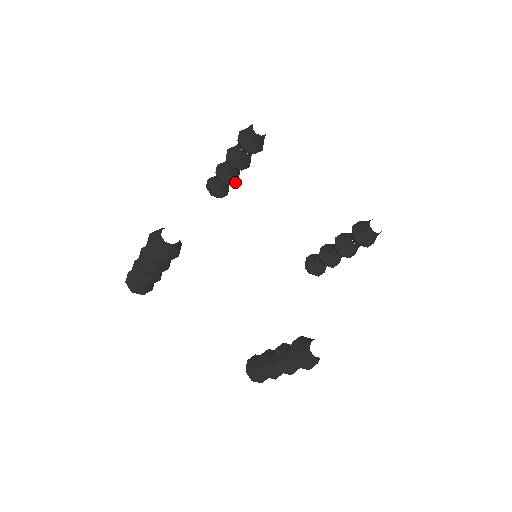
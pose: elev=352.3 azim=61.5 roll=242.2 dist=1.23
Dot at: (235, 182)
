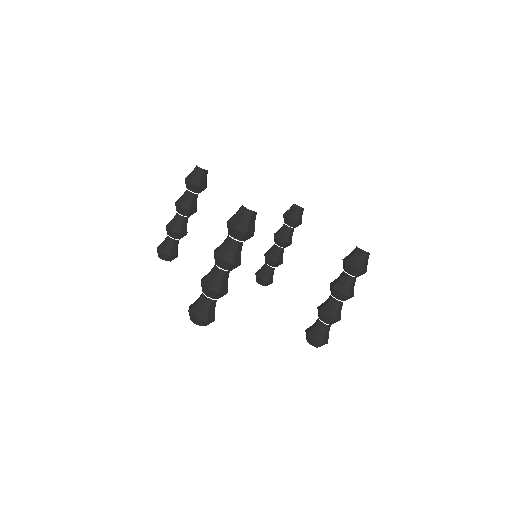
Dot at: occluded
